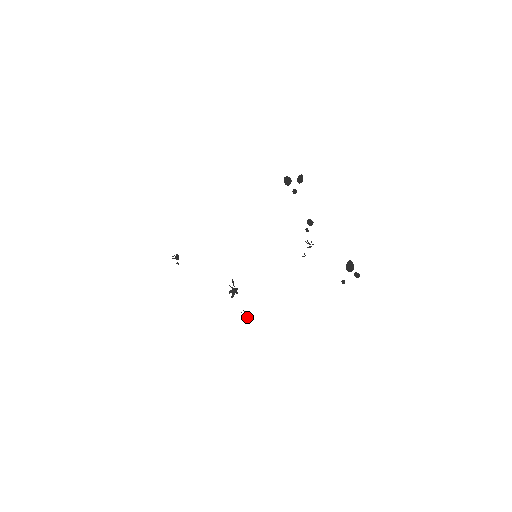
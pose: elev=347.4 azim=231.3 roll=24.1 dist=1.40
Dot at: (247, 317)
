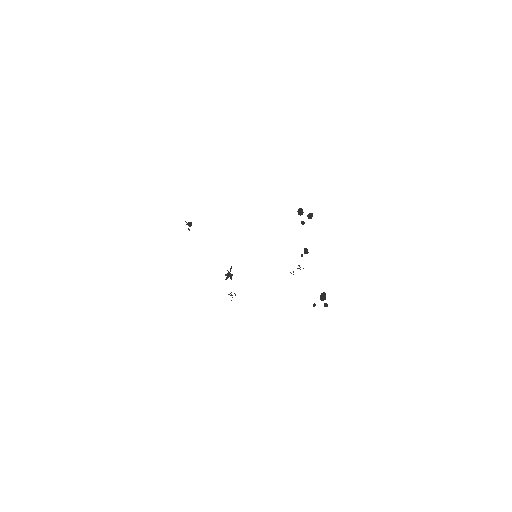
Dot at: occluded
